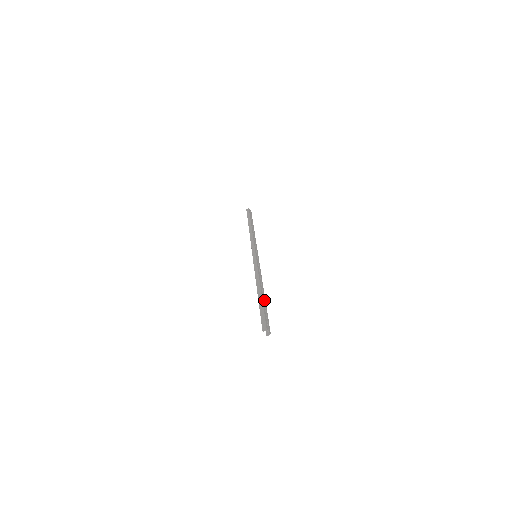
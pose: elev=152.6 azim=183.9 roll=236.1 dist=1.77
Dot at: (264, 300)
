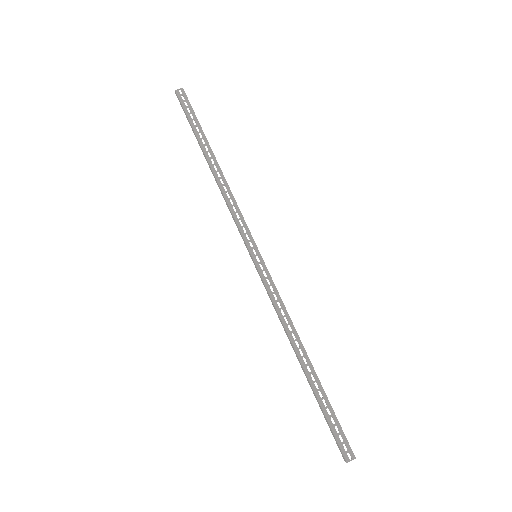
Dot at: occluded
